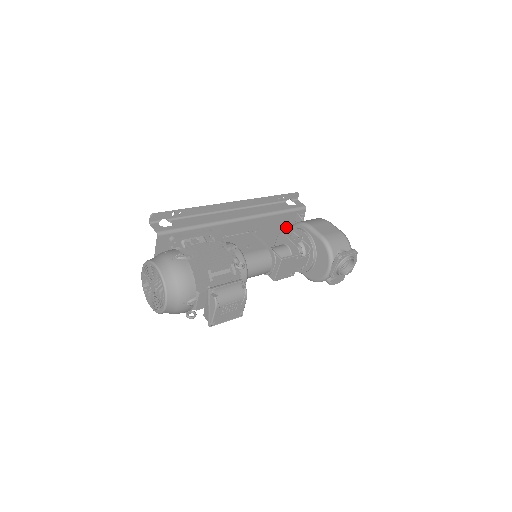
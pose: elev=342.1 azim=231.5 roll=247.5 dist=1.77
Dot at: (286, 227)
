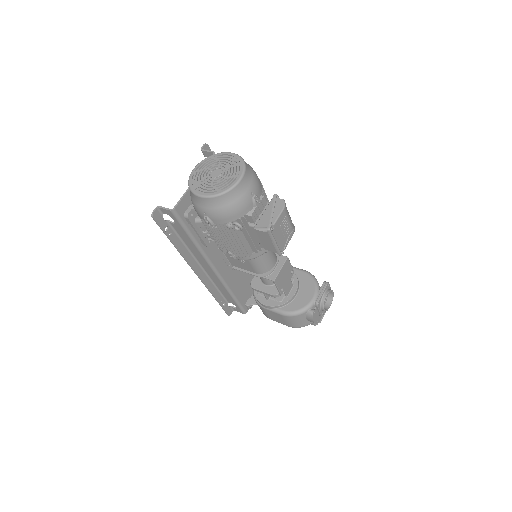
Dot at: occluded
